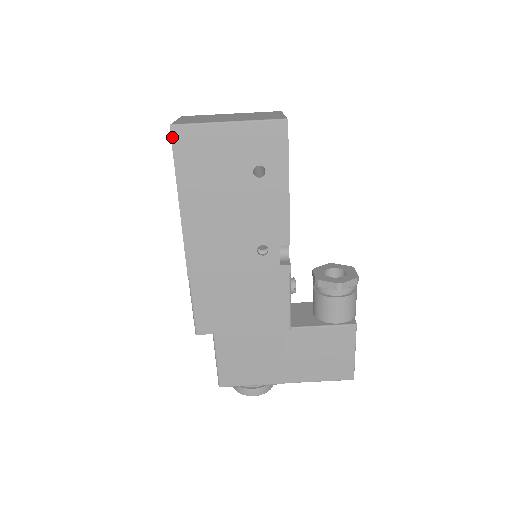
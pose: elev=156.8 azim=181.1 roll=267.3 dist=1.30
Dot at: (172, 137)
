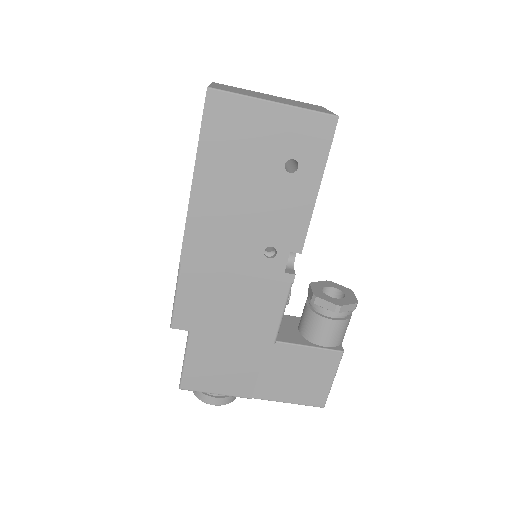
Dot at: (206, 102)
